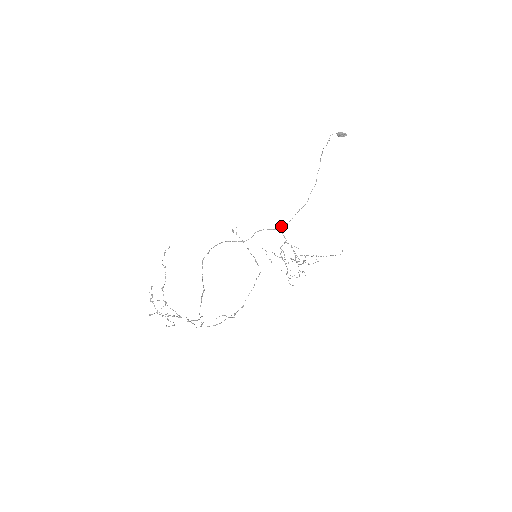
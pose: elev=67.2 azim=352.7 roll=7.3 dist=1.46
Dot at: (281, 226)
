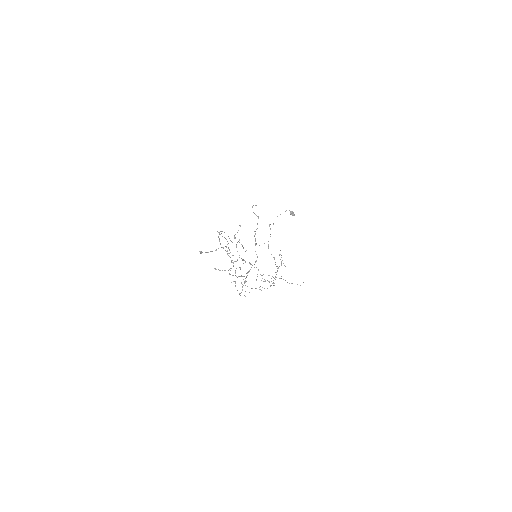
Dot at: occluded
